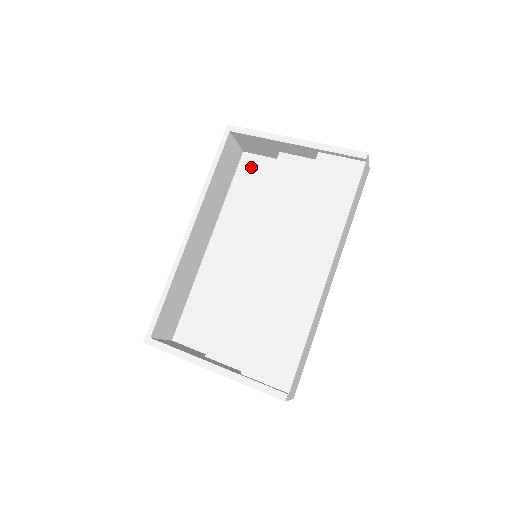
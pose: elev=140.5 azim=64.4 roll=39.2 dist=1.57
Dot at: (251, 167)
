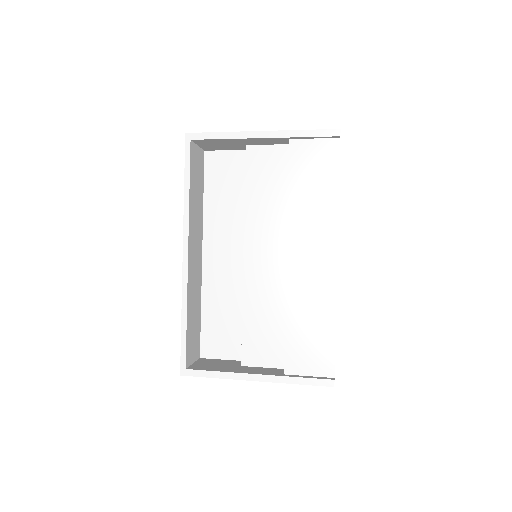
Dot at: (218, 165)
